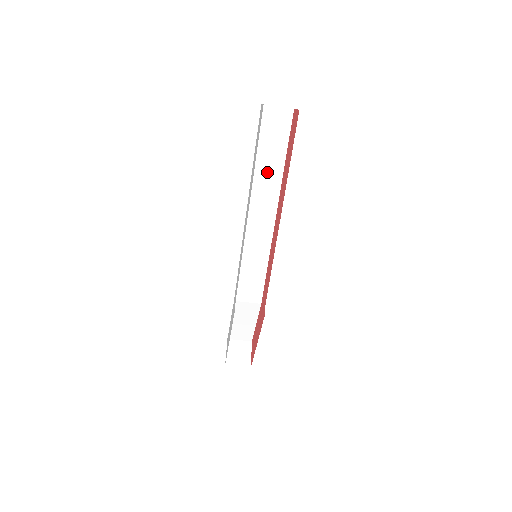
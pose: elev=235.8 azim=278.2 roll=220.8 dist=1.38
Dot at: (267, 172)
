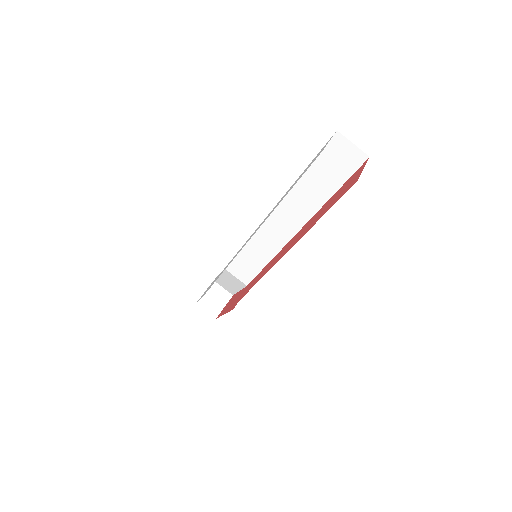
Dot at: (308, 194)
